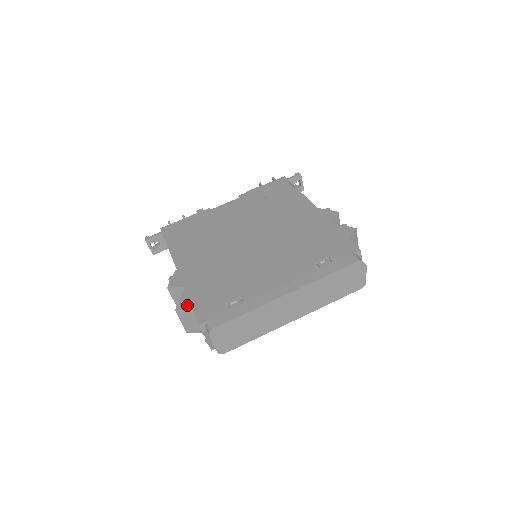
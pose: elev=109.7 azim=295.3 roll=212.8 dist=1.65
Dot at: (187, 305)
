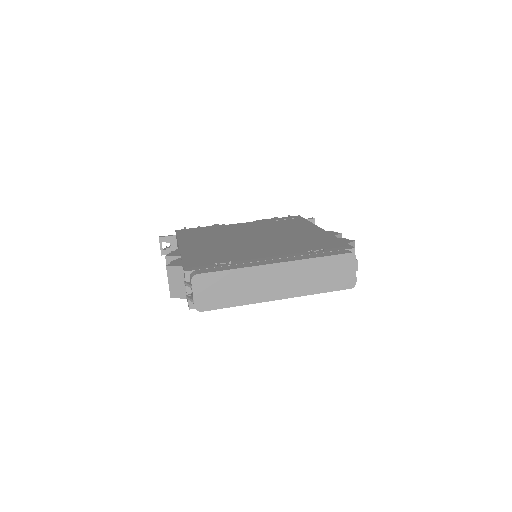
Dot at: (179, 264)
